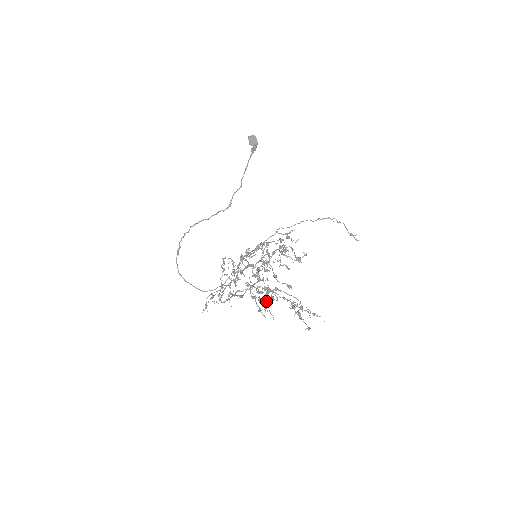
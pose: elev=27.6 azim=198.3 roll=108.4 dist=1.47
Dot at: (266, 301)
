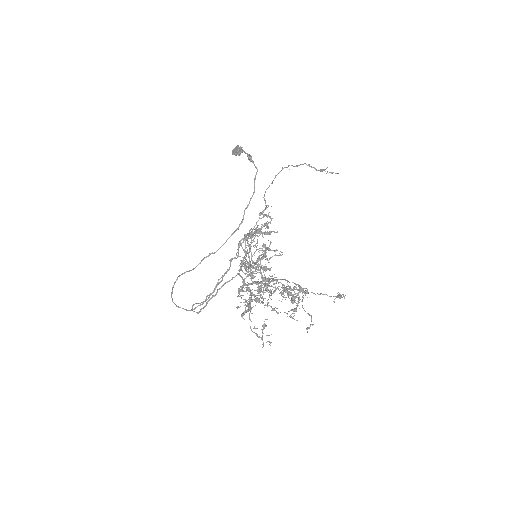
Dot at: (257, 298)
